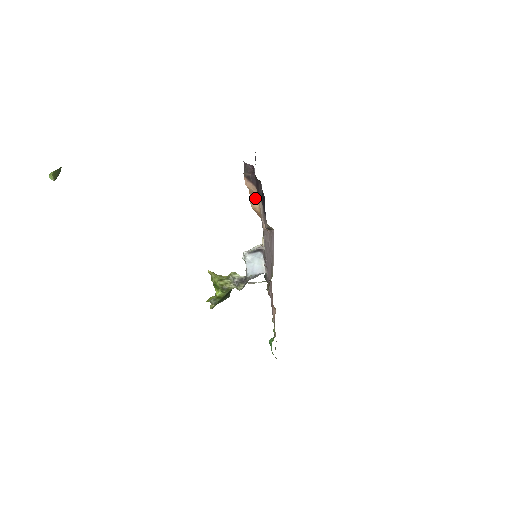
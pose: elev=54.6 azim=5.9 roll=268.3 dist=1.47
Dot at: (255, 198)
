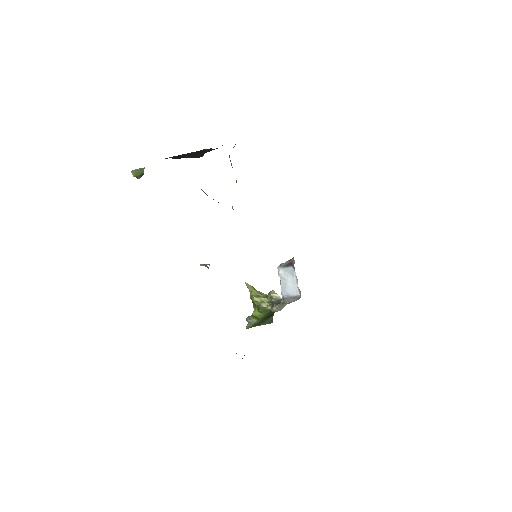
Dot at: occluded
